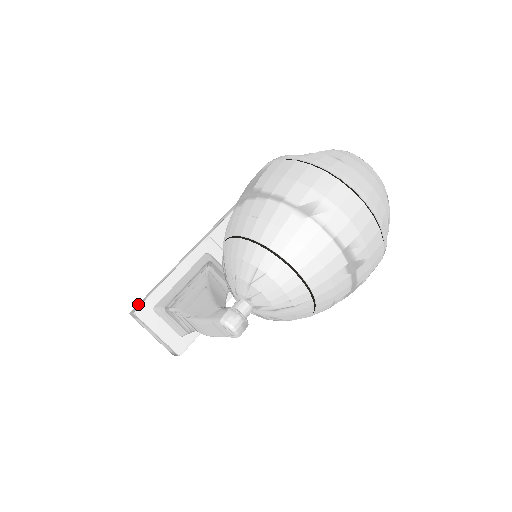
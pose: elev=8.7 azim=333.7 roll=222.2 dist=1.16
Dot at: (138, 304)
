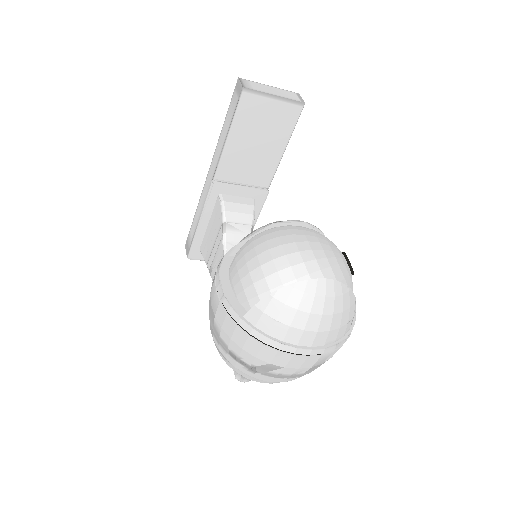
Dot at: (187, 240)
